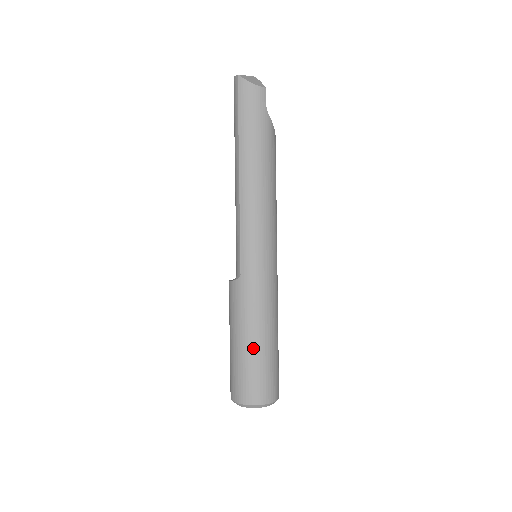
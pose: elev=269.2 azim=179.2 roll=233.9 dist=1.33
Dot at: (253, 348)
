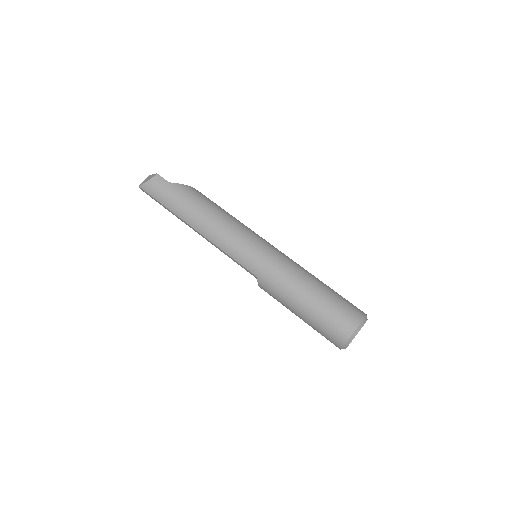
Dot at: (309, 306)
